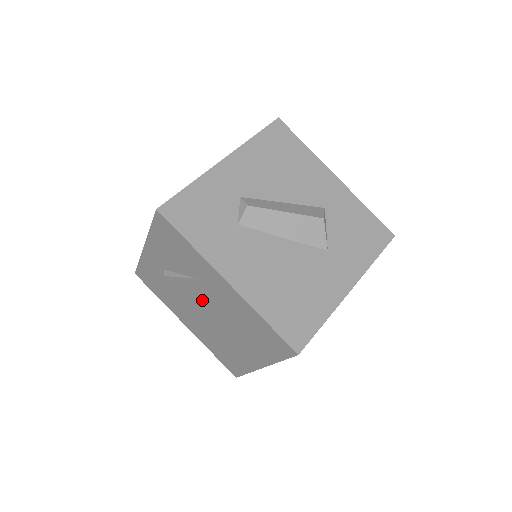
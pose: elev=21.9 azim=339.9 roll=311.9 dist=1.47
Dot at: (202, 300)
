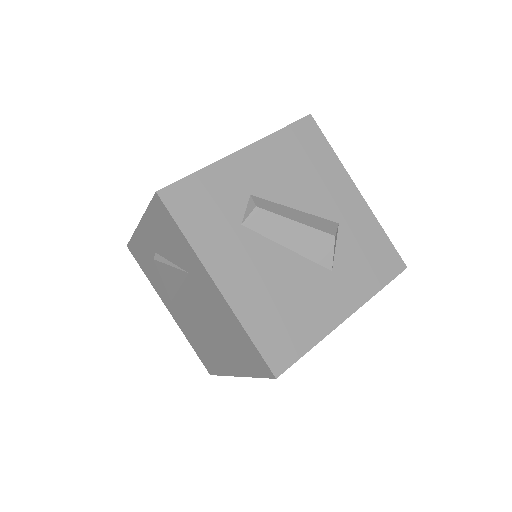
Dot at: (188, 294)
